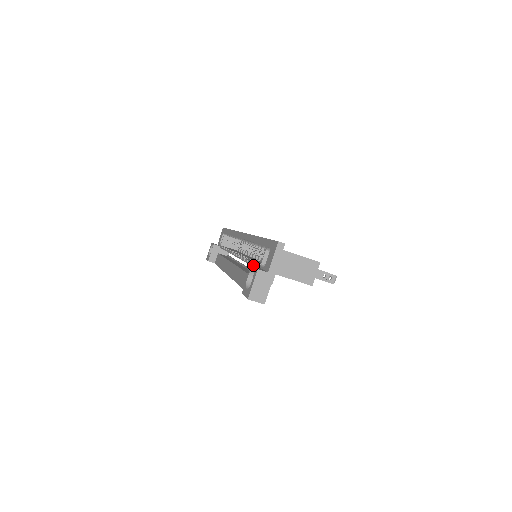
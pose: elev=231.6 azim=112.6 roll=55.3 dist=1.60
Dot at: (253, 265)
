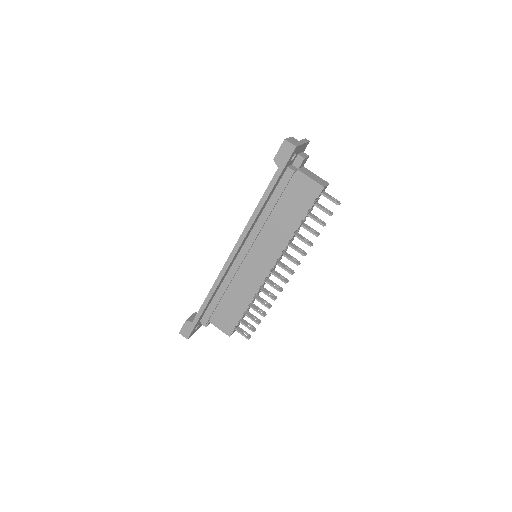
Dot at: occluded
